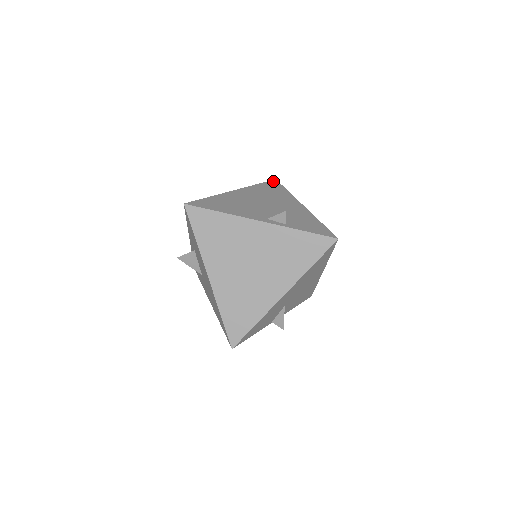
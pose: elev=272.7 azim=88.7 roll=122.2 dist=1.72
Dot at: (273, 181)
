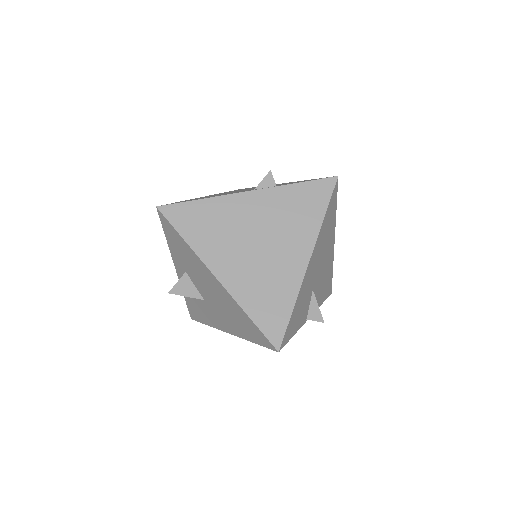
Dot at: (239, 189)
